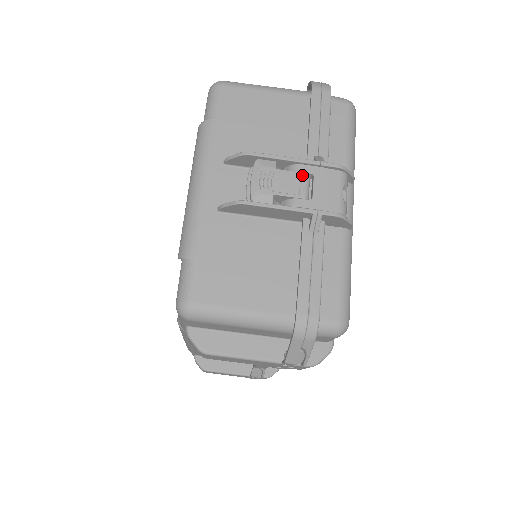
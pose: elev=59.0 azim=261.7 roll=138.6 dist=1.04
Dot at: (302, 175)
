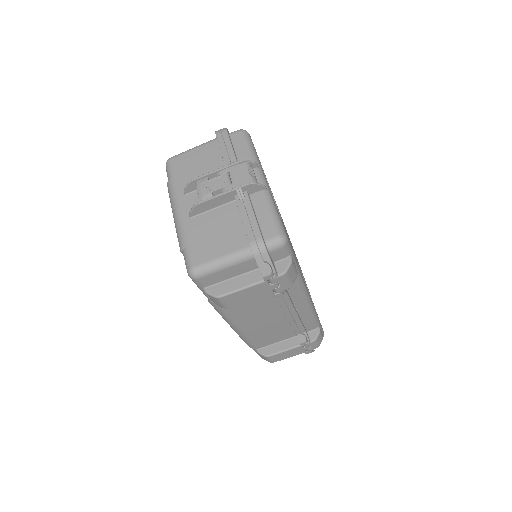
Dot at: (223, 175)
